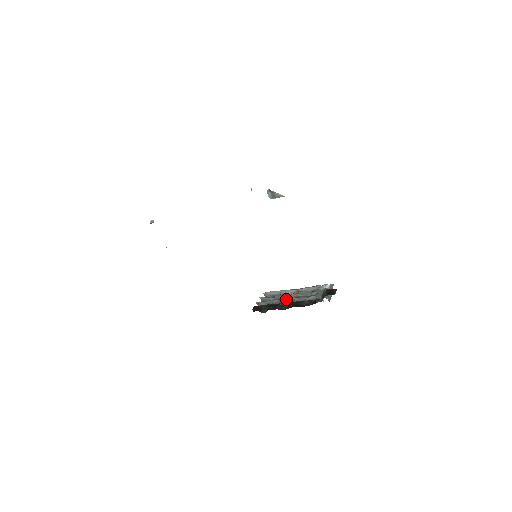
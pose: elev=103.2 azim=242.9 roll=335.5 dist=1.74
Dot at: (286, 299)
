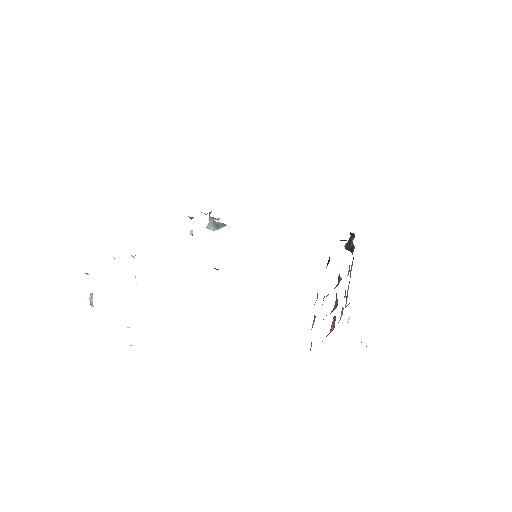
Dot at: occluded
